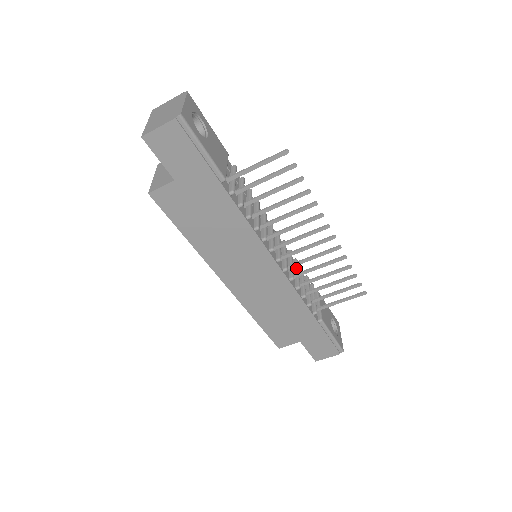
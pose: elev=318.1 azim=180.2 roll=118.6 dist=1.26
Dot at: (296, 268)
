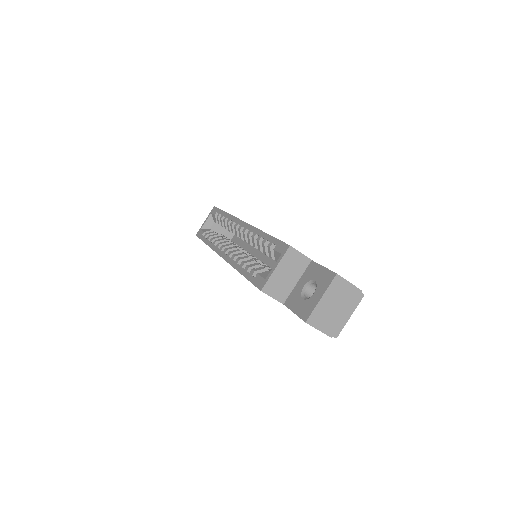
Dot at: occluded
